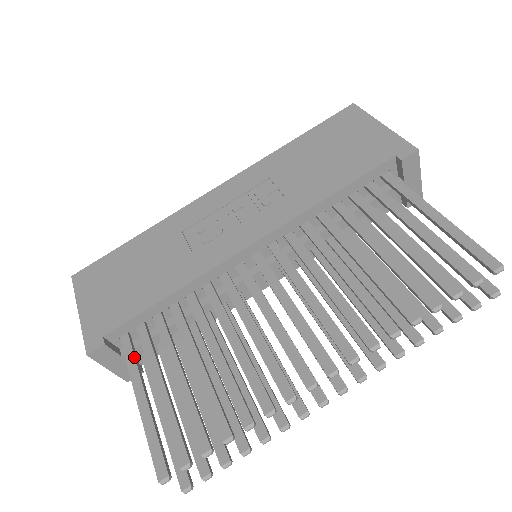
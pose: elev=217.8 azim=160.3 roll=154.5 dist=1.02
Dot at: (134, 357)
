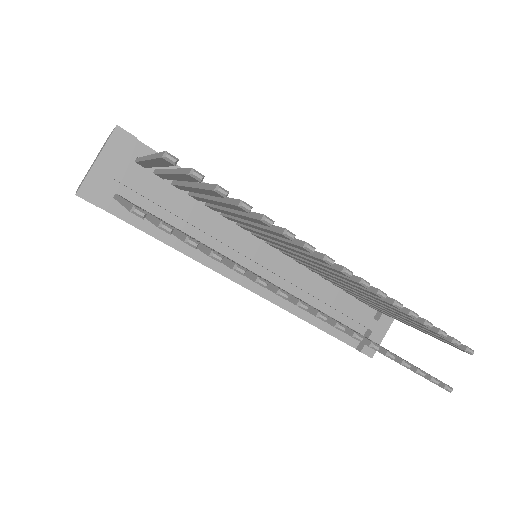
Dot at: occluded
